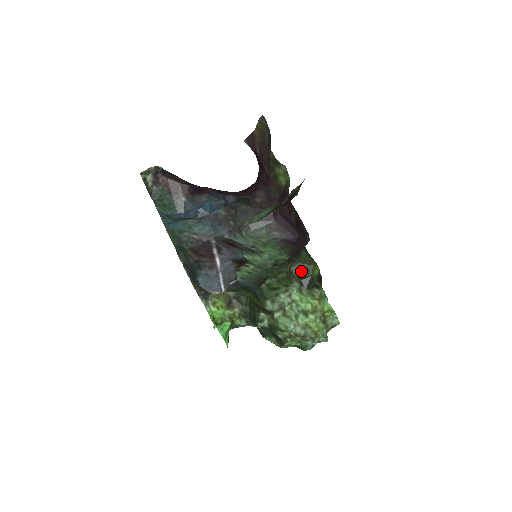
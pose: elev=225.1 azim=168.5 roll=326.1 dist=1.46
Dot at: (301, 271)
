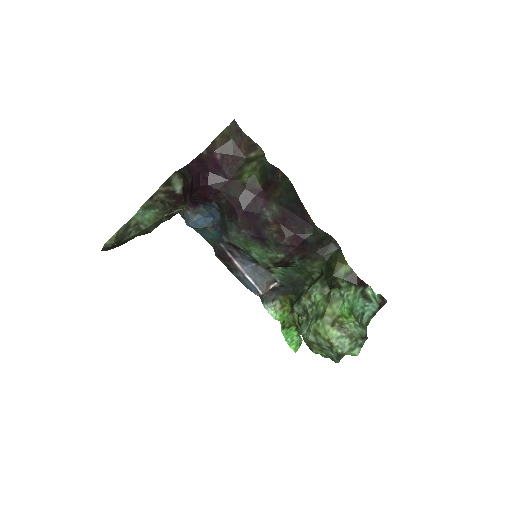
Dot at: (328, 270)
